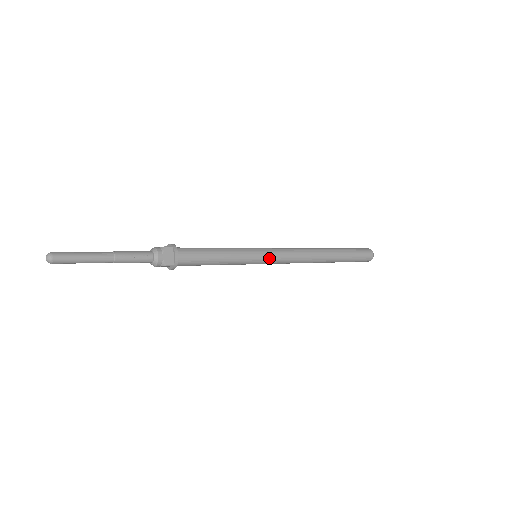
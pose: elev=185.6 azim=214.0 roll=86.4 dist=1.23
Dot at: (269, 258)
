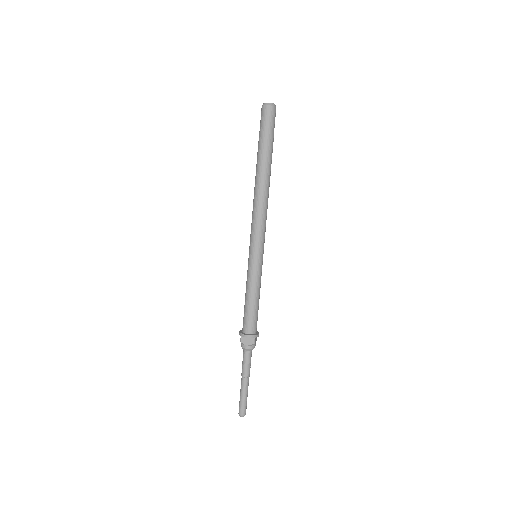
Dot at: occluded
